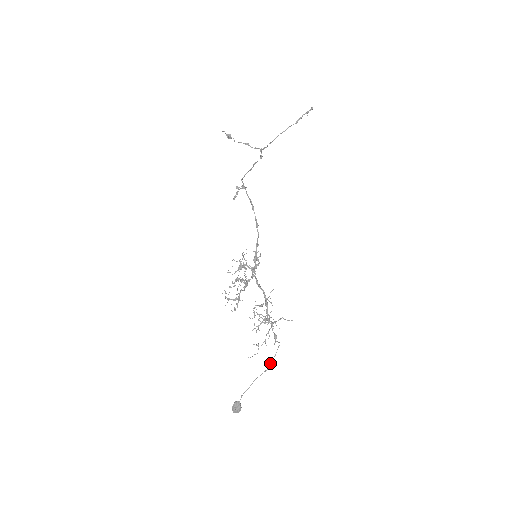
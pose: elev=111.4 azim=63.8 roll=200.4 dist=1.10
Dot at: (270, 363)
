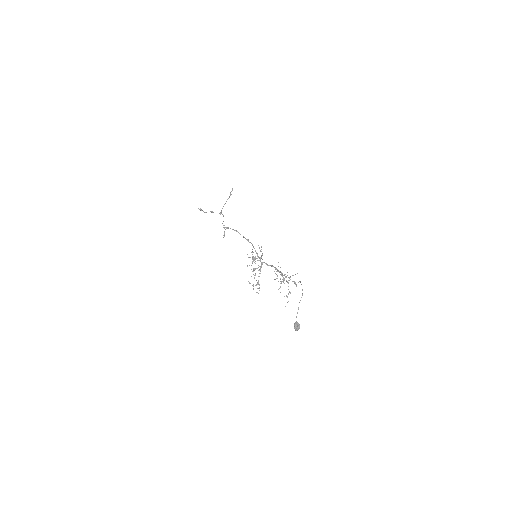
Dot at: occluded
